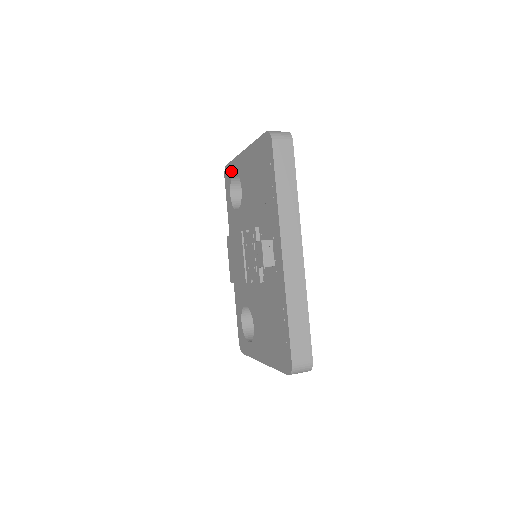
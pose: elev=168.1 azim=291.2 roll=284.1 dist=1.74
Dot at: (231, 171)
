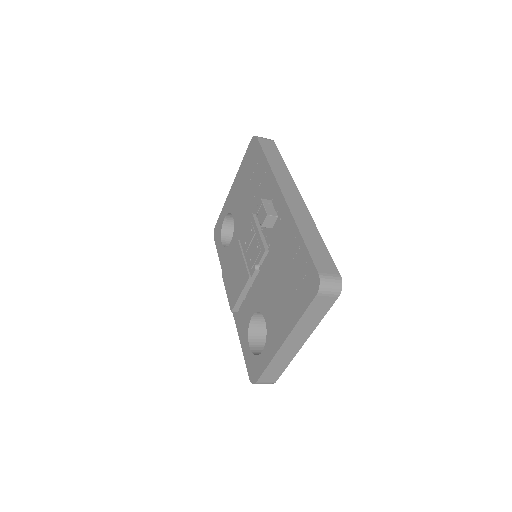
Dot at: (221, 222)
